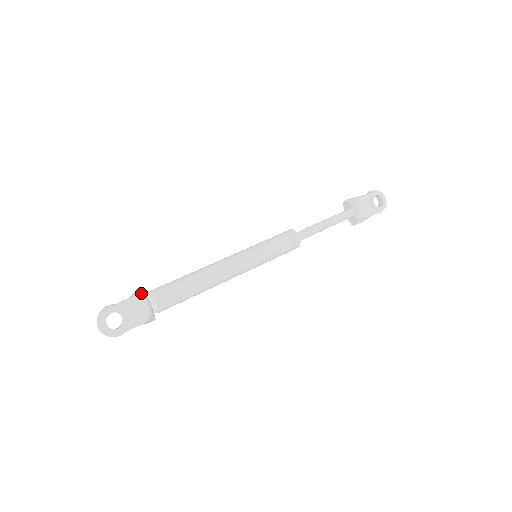
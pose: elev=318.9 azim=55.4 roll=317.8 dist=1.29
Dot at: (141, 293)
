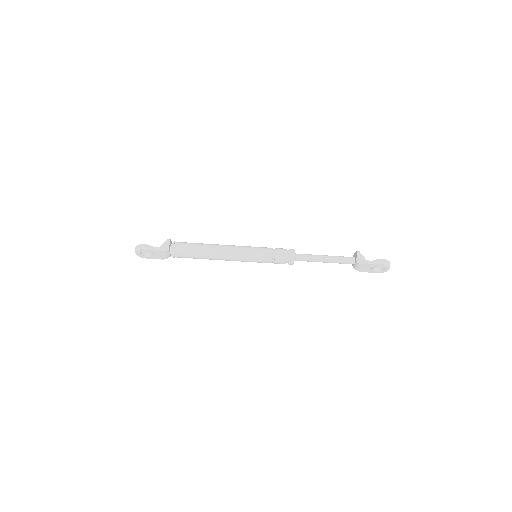
Dot at: (166, 248)
